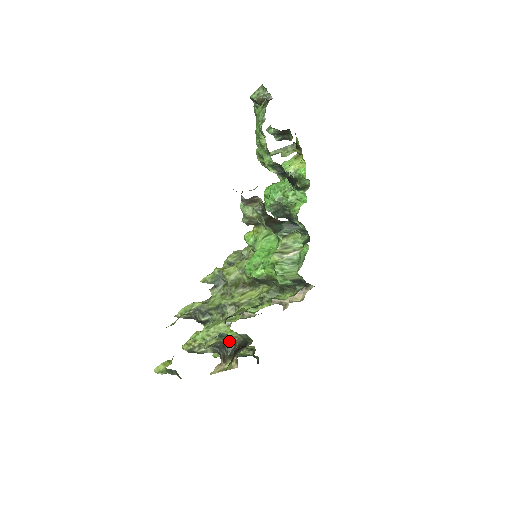
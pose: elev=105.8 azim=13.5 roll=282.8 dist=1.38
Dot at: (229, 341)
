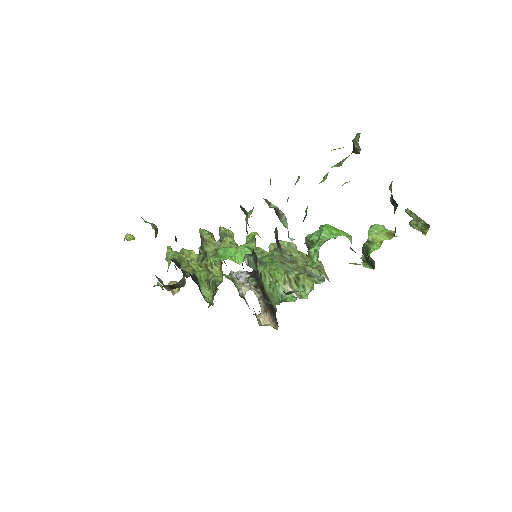
Dot at: (184, 277)
